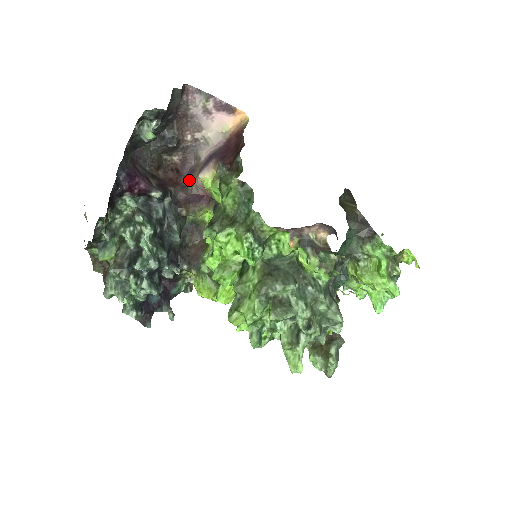
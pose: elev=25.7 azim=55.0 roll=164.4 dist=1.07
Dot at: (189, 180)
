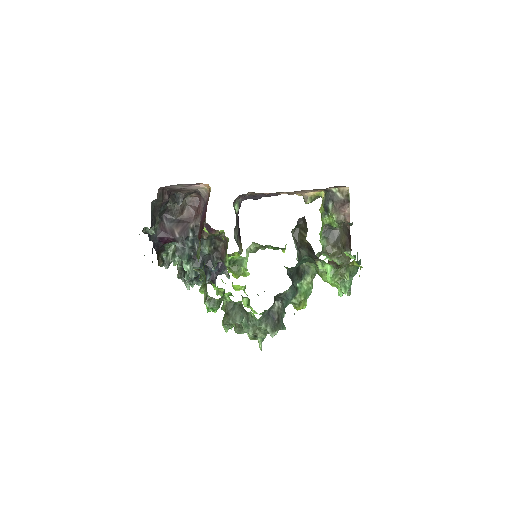
Dot at: occluded
